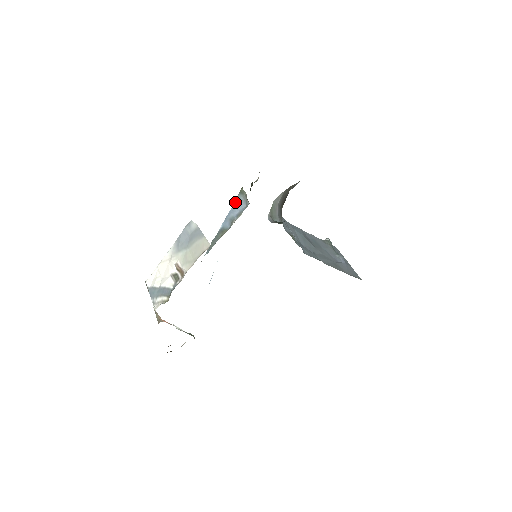
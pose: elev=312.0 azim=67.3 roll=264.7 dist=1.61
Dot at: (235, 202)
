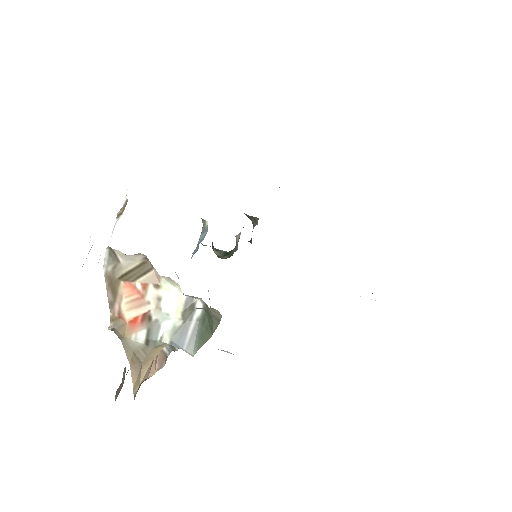
Dot at: occluded
